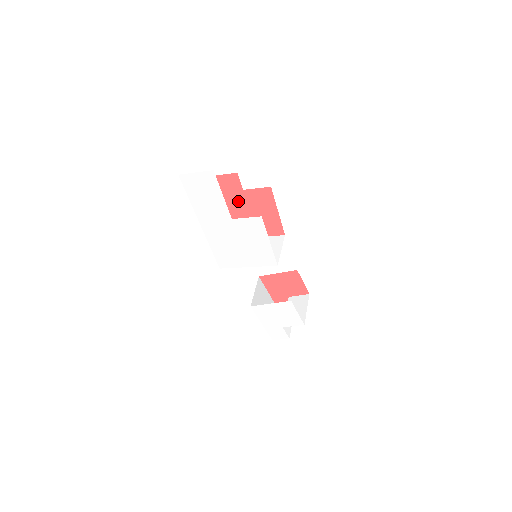
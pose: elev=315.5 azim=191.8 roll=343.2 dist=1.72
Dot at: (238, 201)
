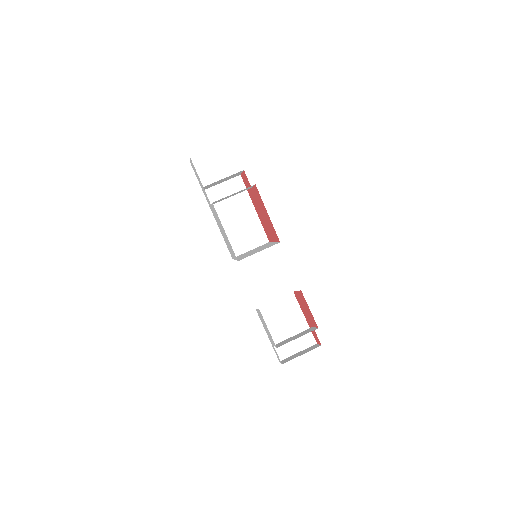
Dot at: (255, 200)
